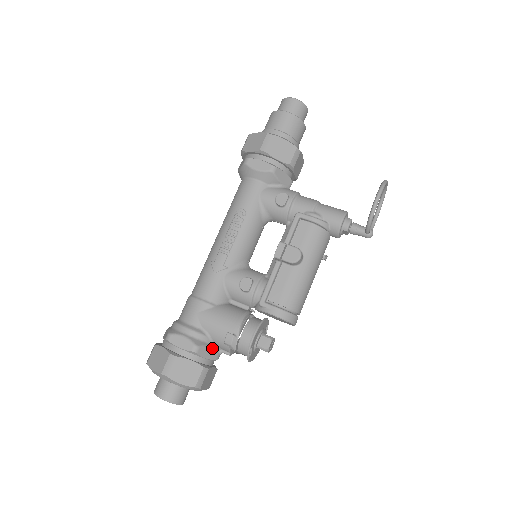
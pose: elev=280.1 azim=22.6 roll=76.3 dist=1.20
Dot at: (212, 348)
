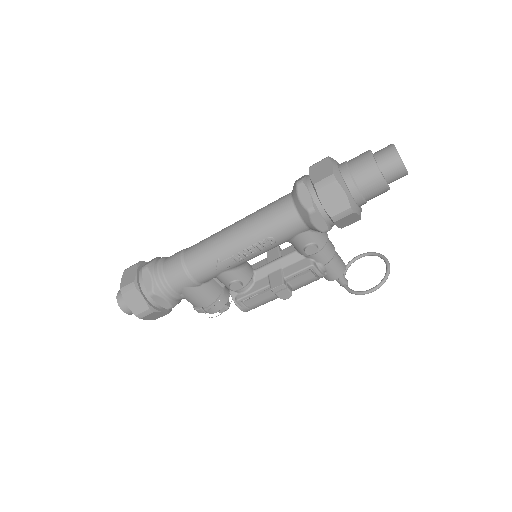
Dot at: occluded
